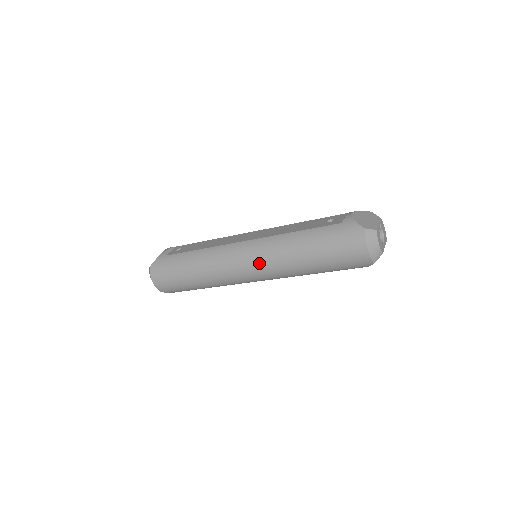
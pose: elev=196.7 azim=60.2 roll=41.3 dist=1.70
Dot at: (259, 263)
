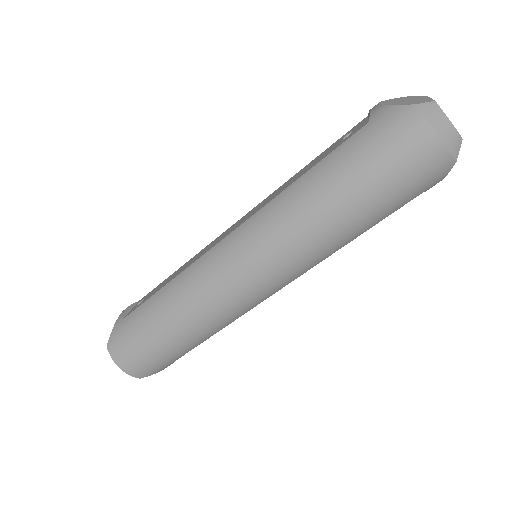
Dot at: (264, 256)
